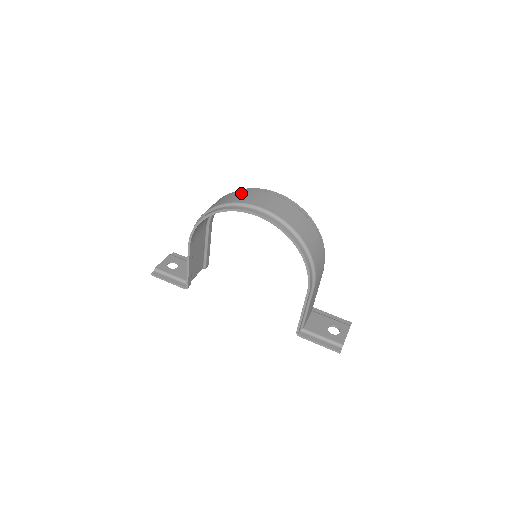
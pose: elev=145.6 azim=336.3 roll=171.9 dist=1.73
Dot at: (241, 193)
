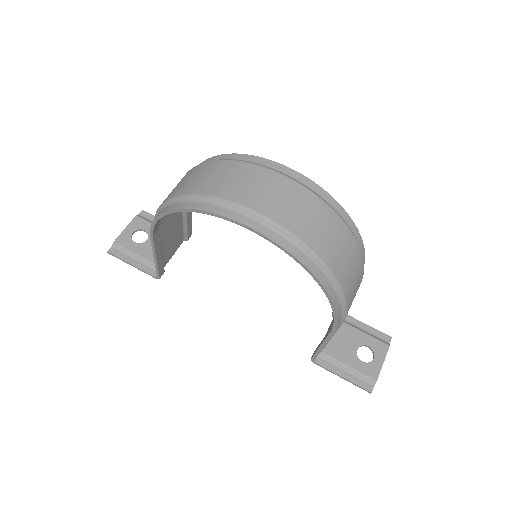
Dot at: (229, 170)
